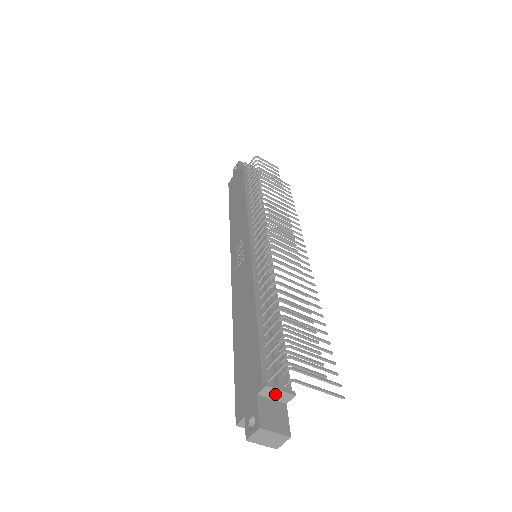
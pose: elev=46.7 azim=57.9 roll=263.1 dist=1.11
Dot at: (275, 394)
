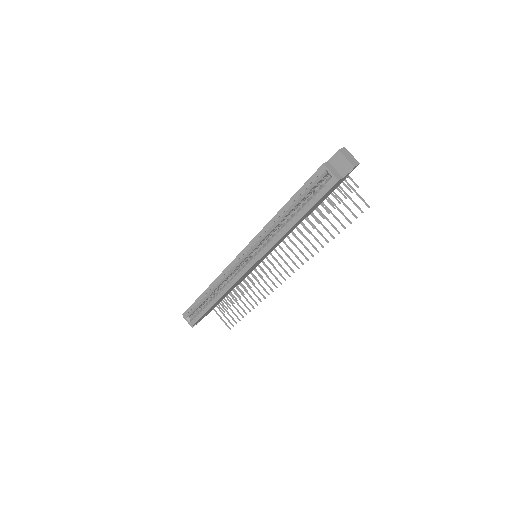
Dot at: occluded
